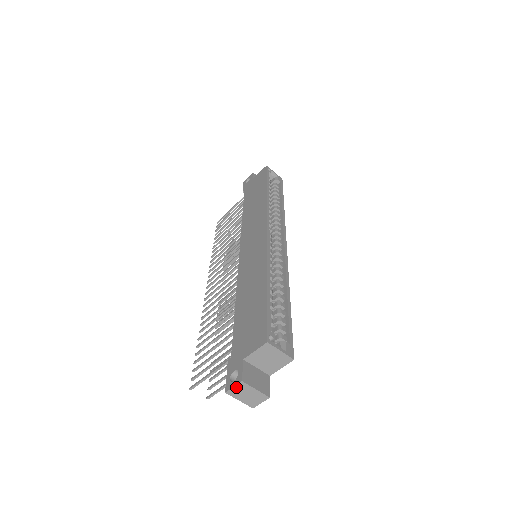
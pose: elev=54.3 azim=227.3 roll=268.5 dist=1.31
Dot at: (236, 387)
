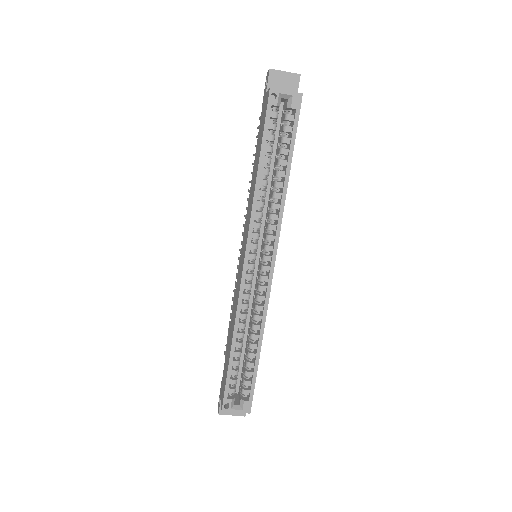
Dot at: occluded
